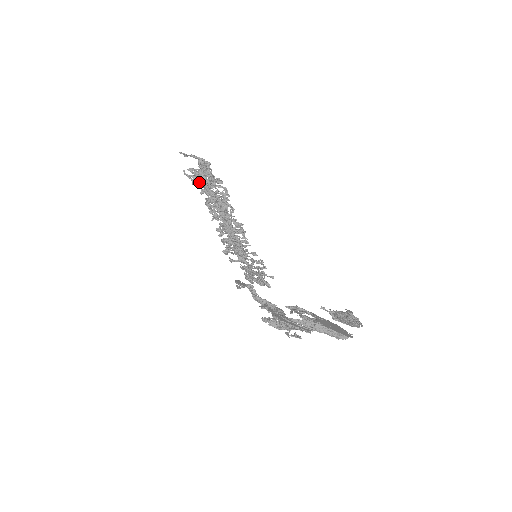
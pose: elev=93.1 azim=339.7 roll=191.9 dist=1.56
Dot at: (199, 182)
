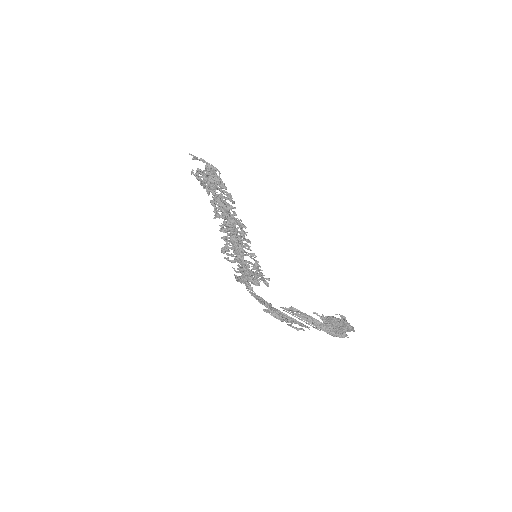
Dot at: (209, 180)
